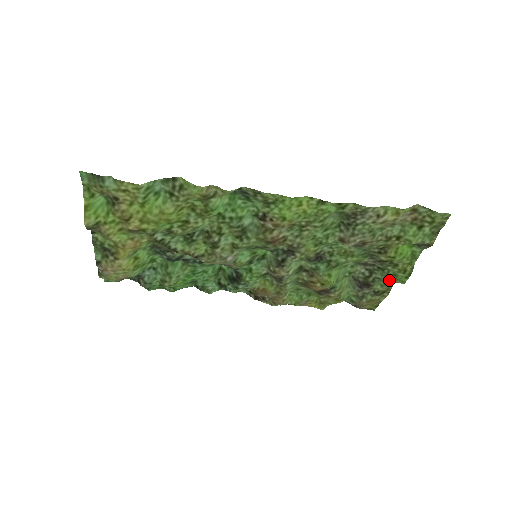
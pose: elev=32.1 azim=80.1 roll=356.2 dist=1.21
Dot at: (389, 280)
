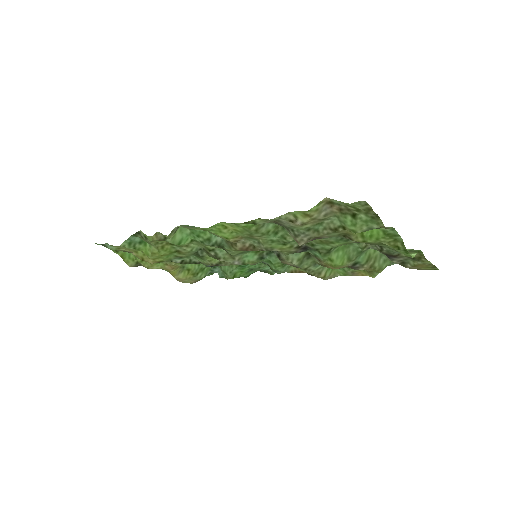
Dot at: occluded
